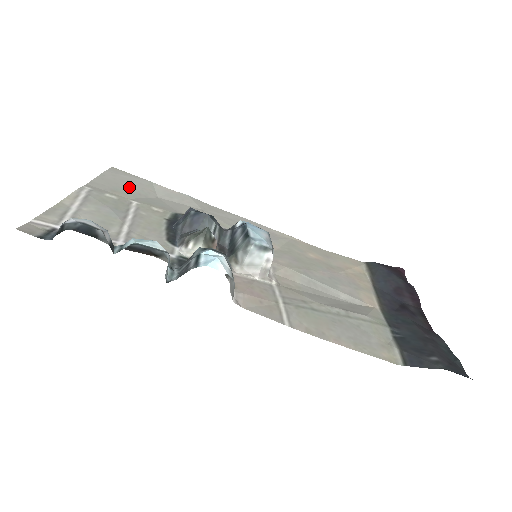
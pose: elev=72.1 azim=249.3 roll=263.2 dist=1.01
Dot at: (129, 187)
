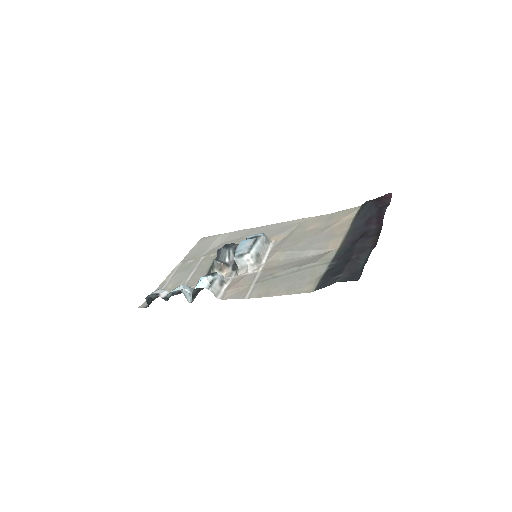
Dot at: (204, 248)
